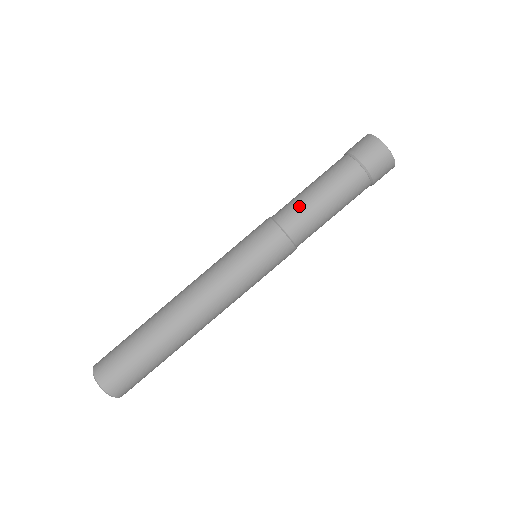
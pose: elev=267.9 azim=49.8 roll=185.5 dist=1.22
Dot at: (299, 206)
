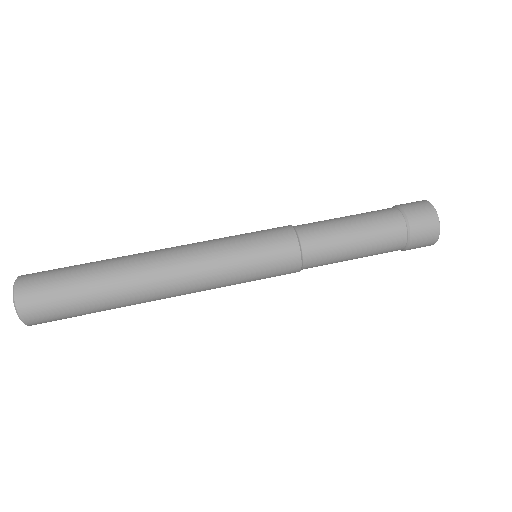
Dot at: (328, 230)
